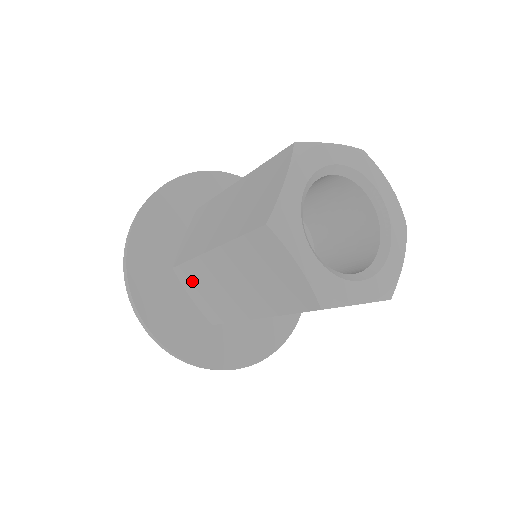
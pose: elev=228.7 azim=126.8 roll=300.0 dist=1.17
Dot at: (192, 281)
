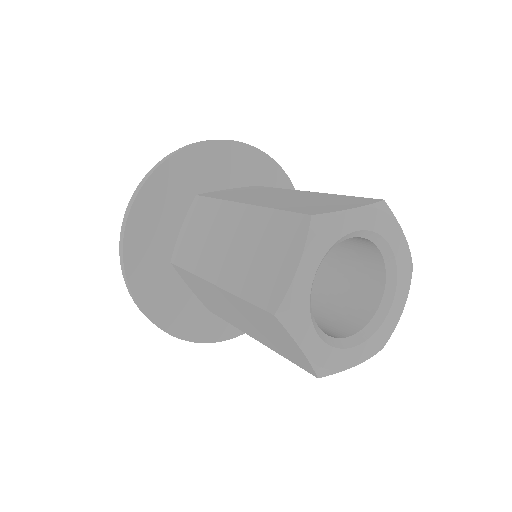
Dot at: (191, 282)
